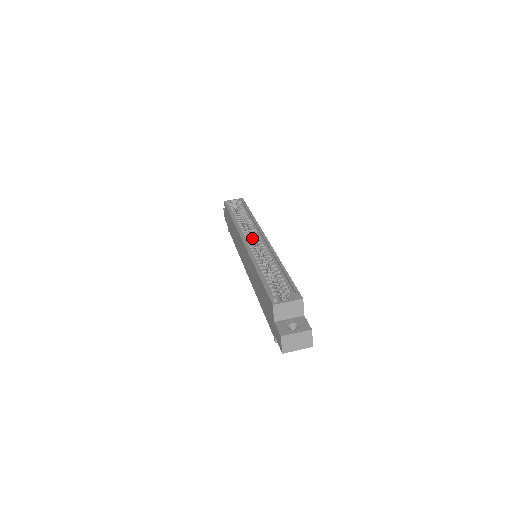
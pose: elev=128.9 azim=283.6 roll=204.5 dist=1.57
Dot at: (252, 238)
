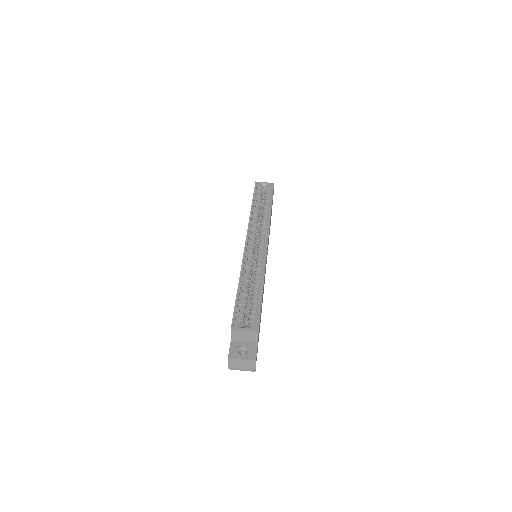
Dot at: (259, 237)
